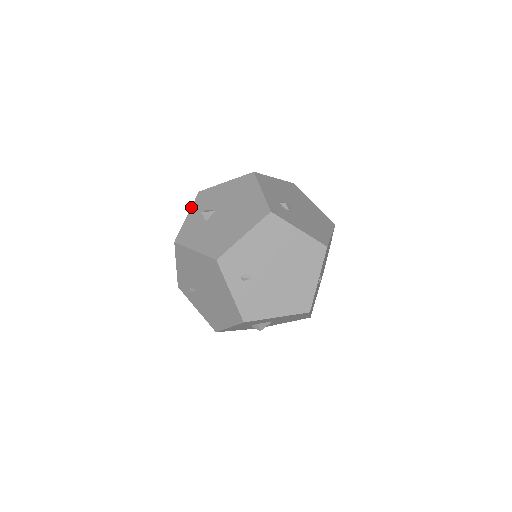
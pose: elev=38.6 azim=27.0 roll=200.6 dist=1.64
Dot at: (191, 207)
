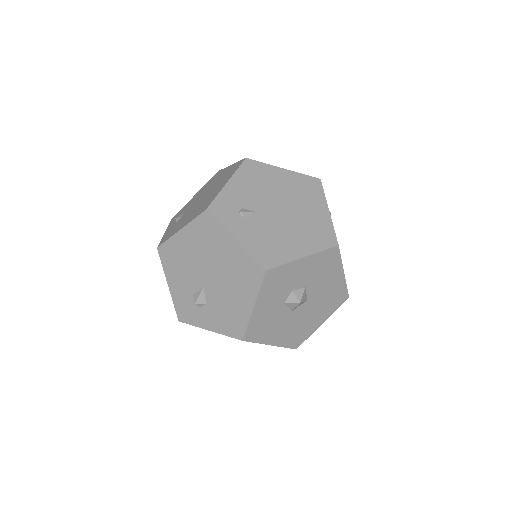
Dot at: occluded
